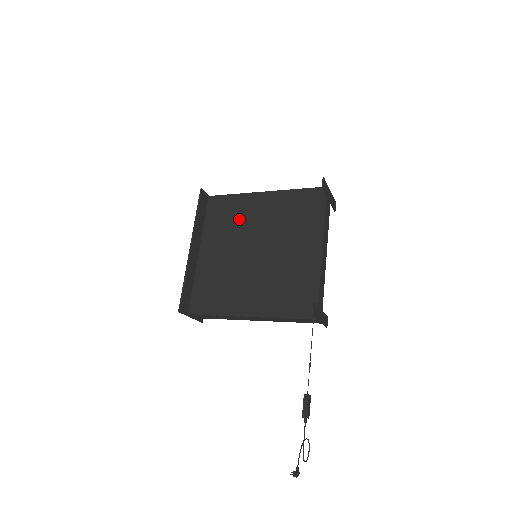
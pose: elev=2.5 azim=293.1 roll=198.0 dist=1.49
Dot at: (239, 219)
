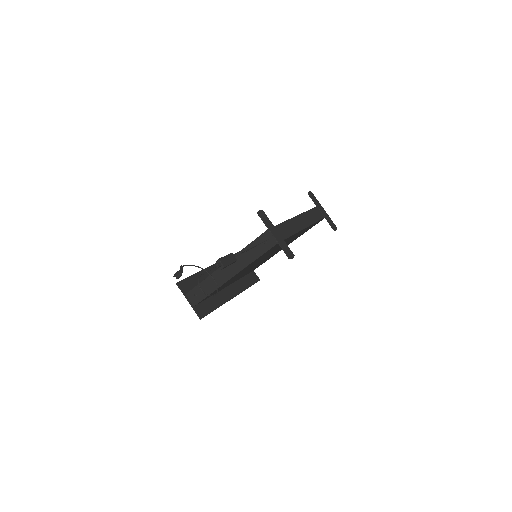
Dot at: occluded
